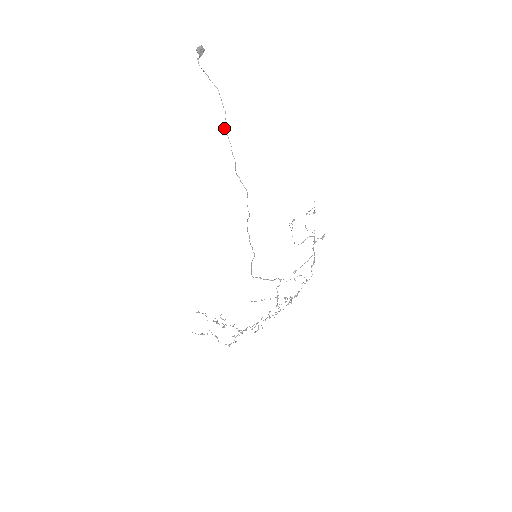
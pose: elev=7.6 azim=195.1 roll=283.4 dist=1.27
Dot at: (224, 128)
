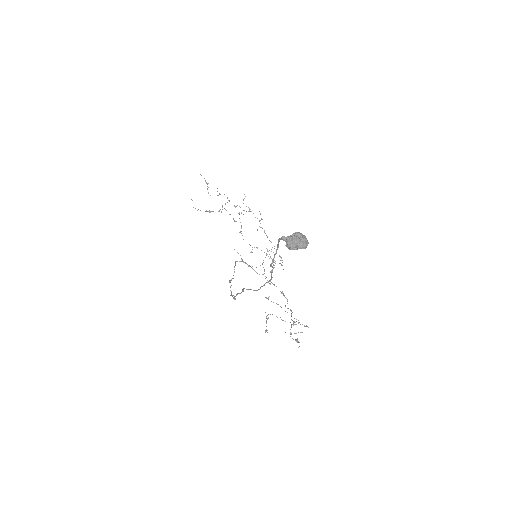
Dot at: (243, 288)
